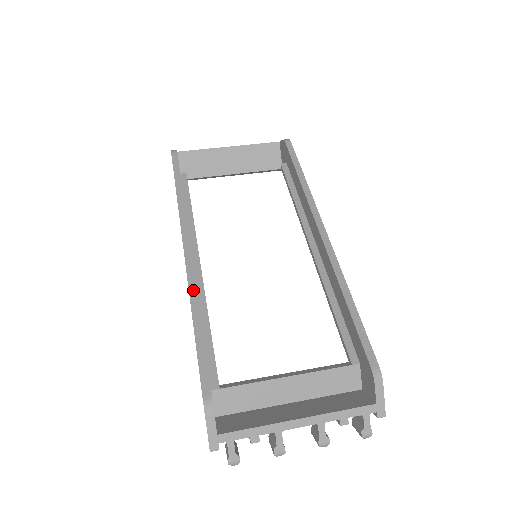
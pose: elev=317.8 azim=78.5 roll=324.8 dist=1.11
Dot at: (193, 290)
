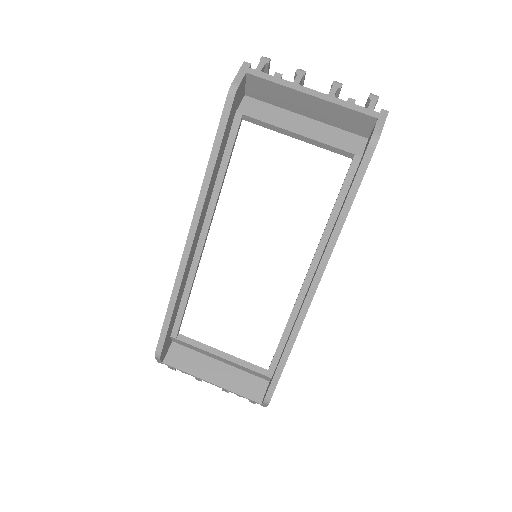
Dot at: (179, 278)
